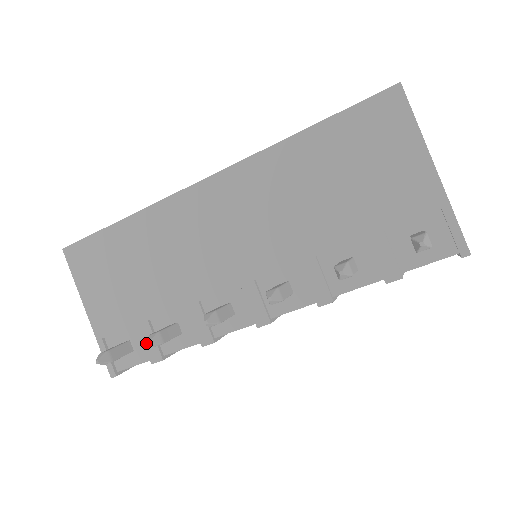
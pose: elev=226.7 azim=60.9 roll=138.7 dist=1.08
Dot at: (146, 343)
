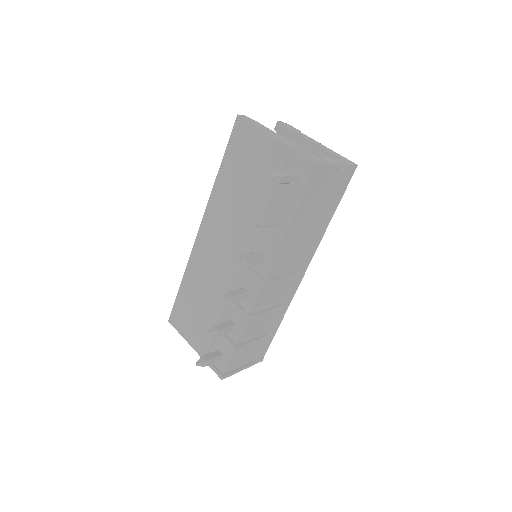
Dot at: (224, 344)
